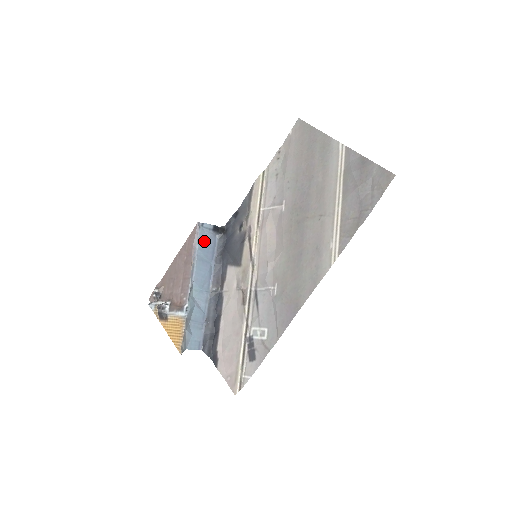
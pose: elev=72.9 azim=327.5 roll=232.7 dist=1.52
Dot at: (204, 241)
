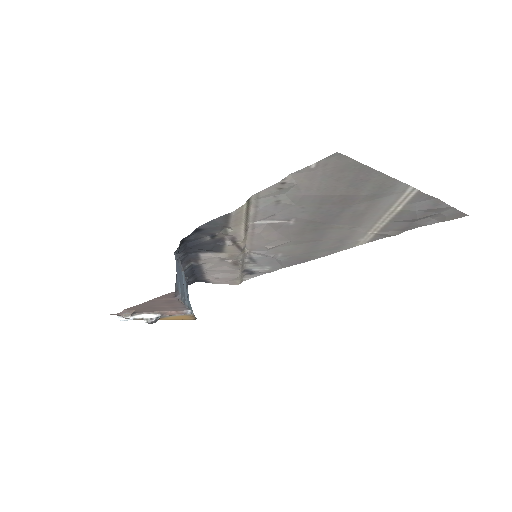
Dot at: (178, 280)
